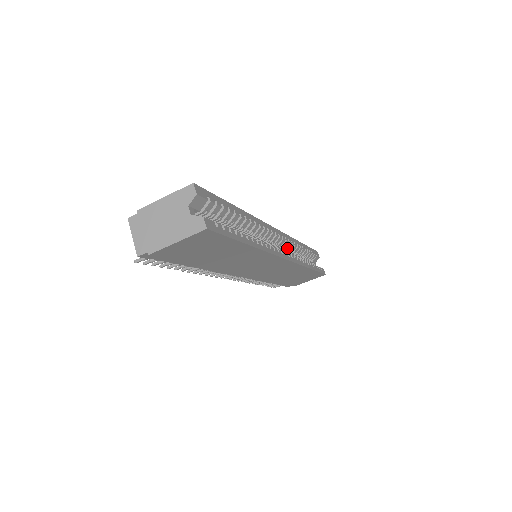
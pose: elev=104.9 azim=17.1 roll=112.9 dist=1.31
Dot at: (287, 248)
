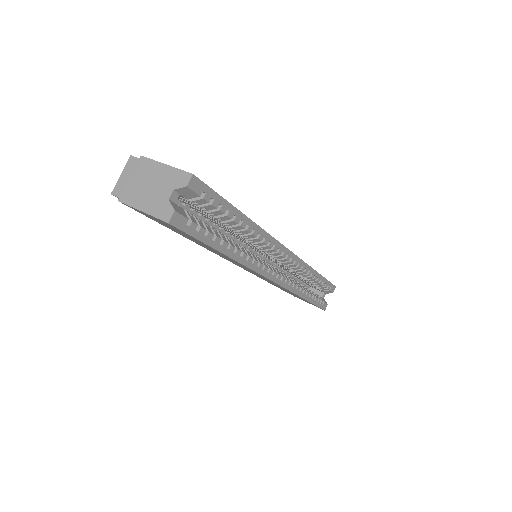
Dot at: (293, 269)
